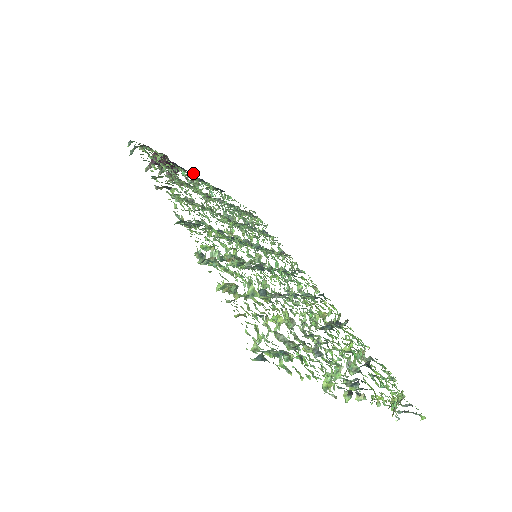
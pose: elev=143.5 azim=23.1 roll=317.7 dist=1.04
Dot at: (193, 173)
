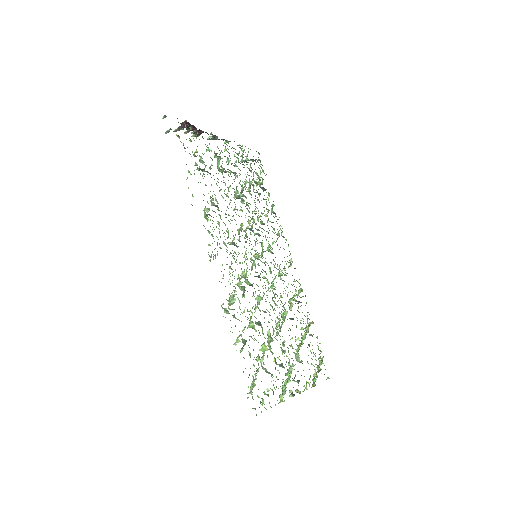
Dot at: (215, 135)
